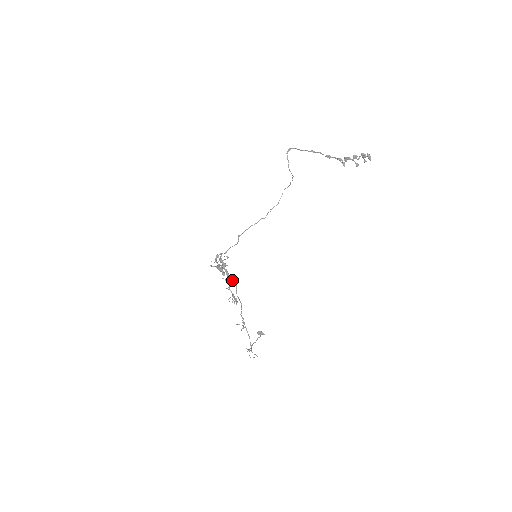
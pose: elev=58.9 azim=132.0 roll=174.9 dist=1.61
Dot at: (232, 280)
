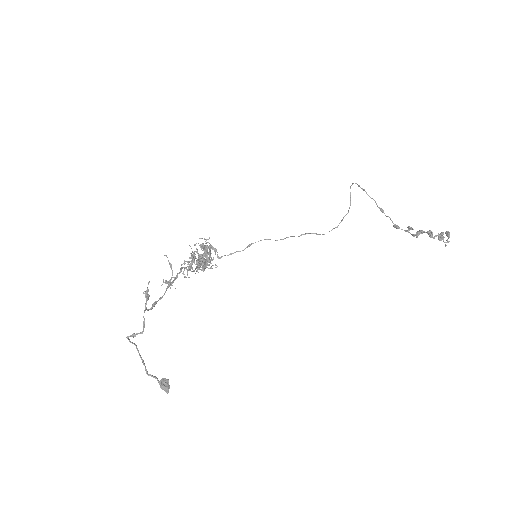
Dot at: occluded
